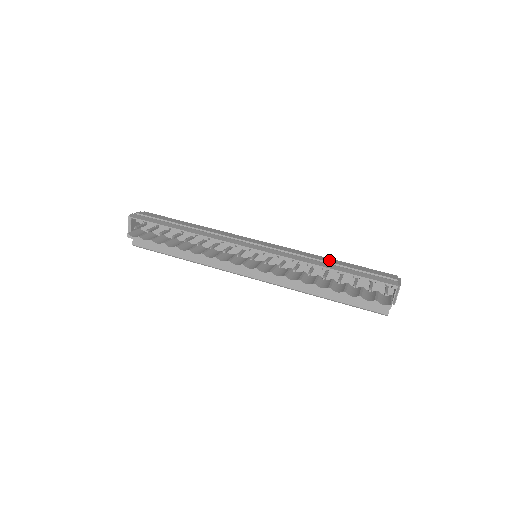
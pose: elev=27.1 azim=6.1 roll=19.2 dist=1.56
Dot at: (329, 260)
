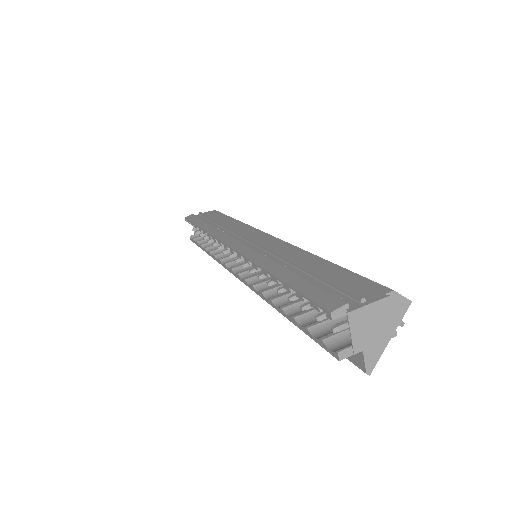
Dot at: (309, 259)
